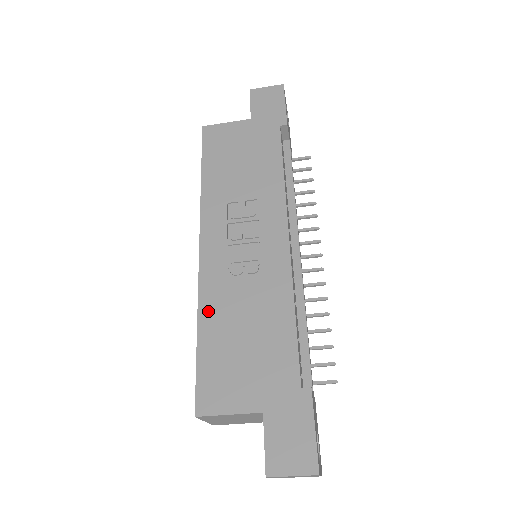
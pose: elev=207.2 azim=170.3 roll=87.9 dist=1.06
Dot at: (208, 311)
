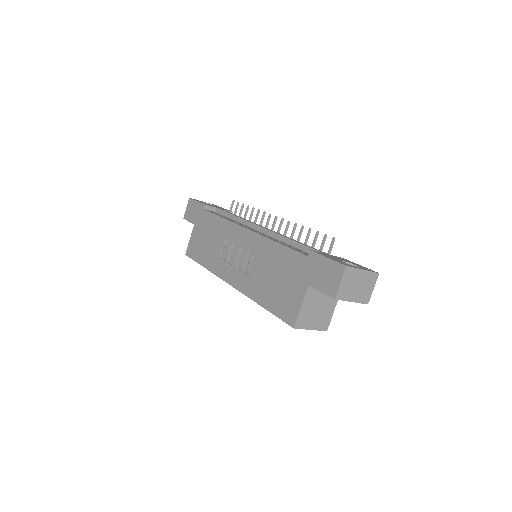
Dot at: (256, 294)
